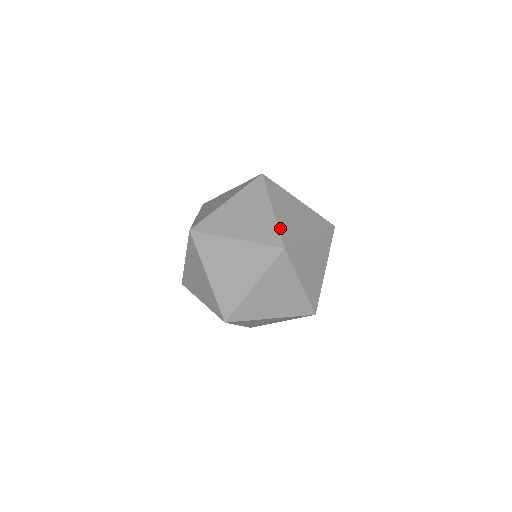
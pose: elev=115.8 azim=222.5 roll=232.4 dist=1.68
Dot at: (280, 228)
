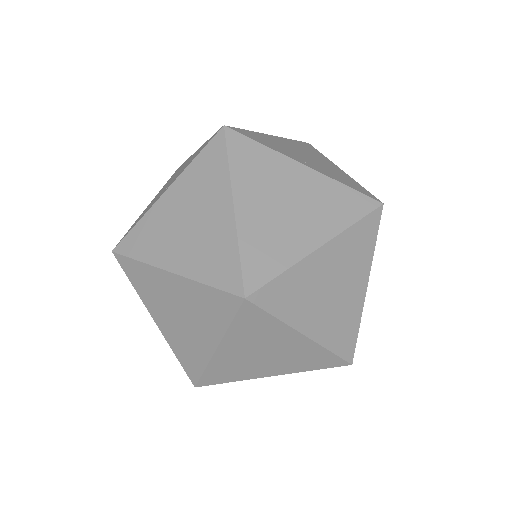
Dot at: (252, 132)
